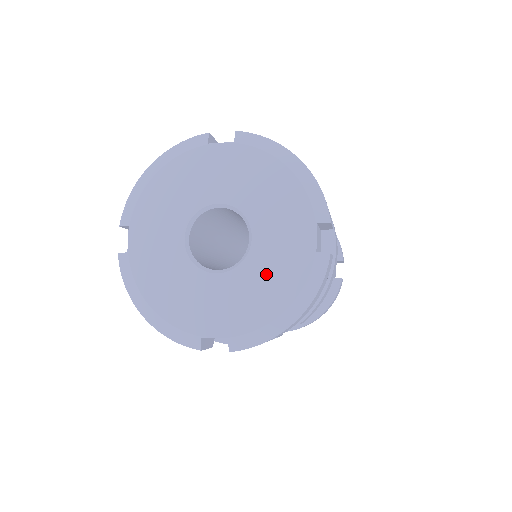
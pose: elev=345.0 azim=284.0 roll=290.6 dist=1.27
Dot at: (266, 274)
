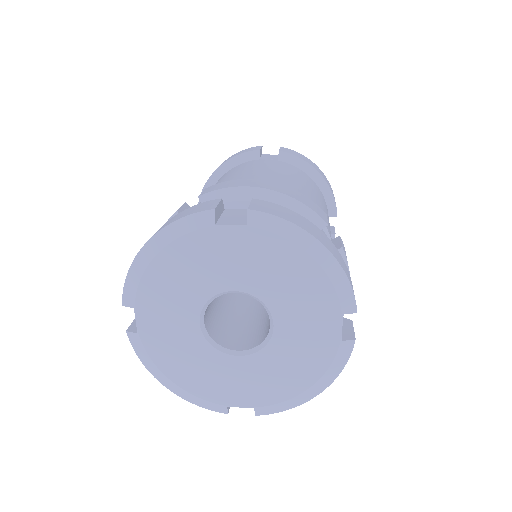
Dot at: (290, 358)
